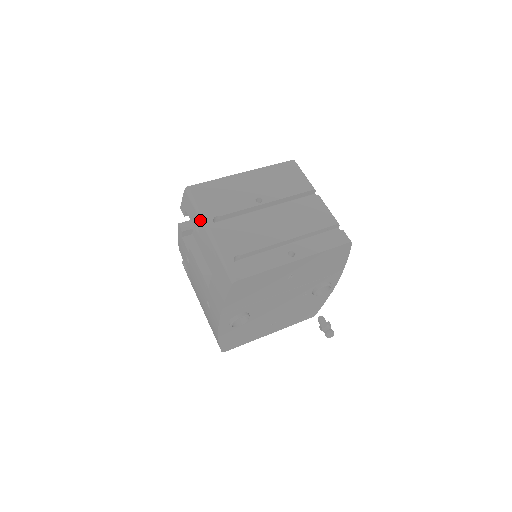
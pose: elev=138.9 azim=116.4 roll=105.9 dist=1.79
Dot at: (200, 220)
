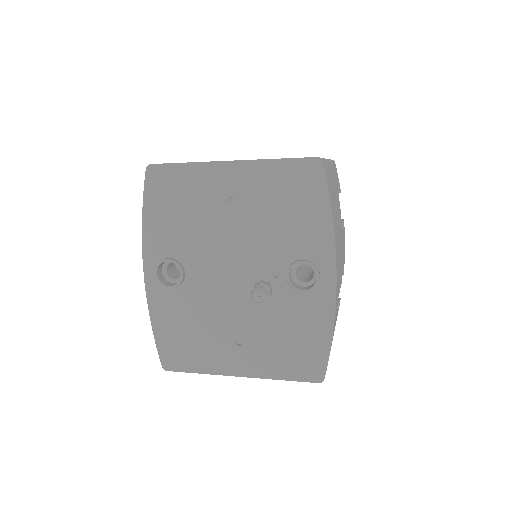
Dot at: occluded
